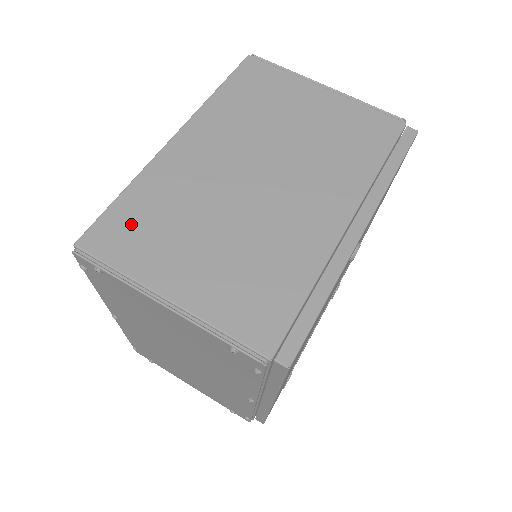
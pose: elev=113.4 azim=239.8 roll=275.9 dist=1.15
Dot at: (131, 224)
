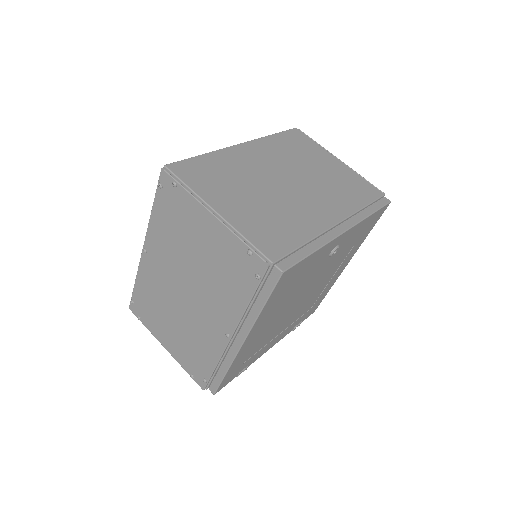
Dot at: (203, 170)
